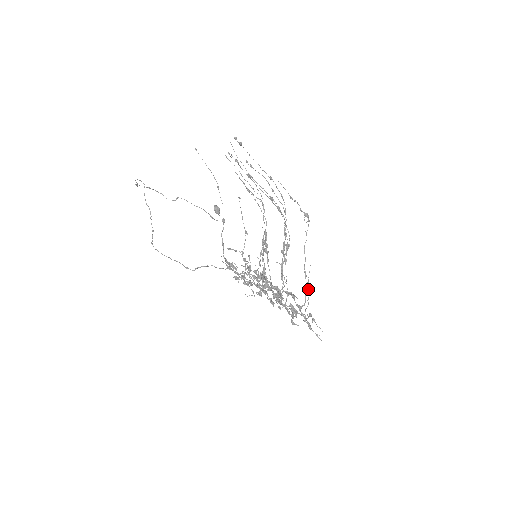
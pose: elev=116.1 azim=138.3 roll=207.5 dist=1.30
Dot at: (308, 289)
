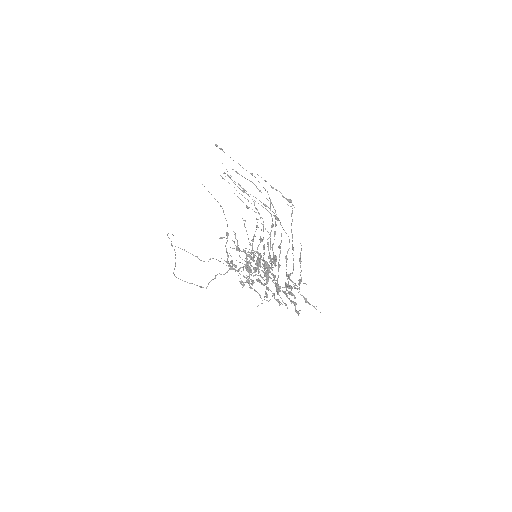
Dot at: (300, 265)
